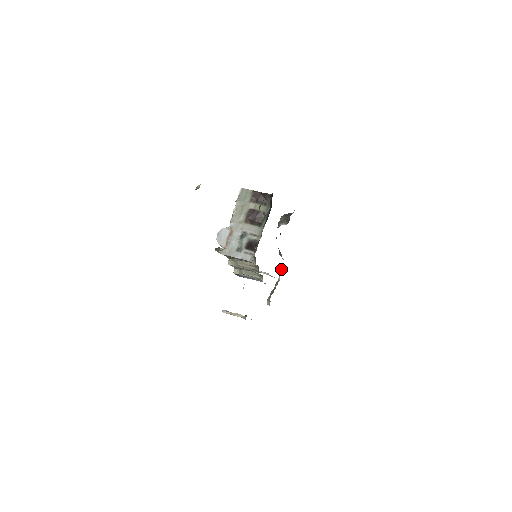
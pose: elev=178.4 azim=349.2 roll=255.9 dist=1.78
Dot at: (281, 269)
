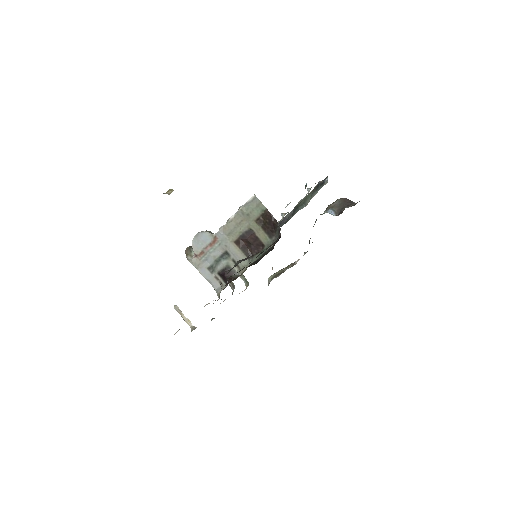
Dot at: (304, 254)
